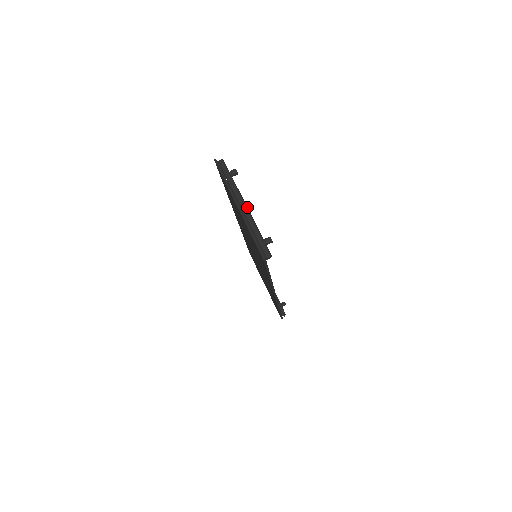
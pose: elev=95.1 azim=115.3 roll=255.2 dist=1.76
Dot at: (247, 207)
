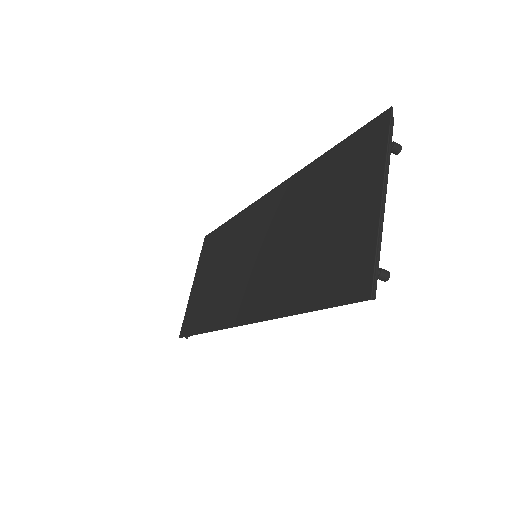
Dot at: (384, 205)
